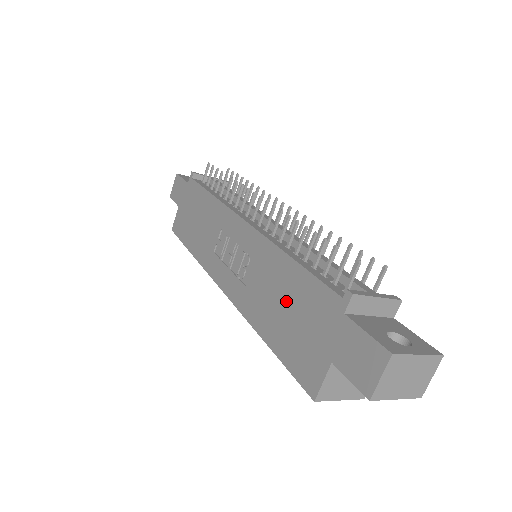
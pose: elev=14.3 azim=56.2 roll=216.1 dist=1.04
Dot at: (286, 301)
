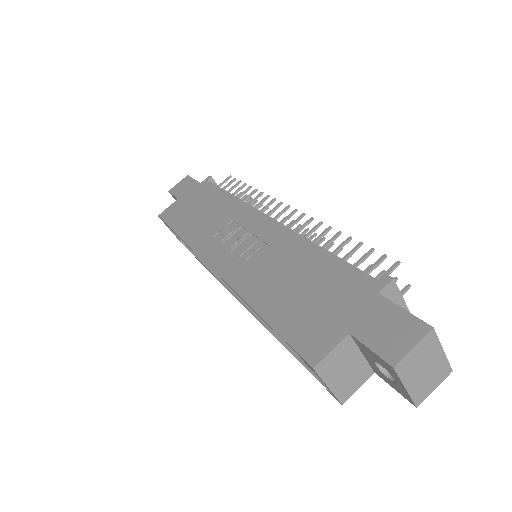
Dot at: (302, 280)
